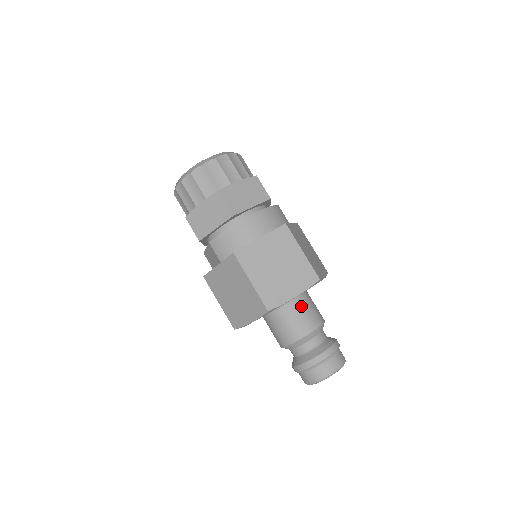
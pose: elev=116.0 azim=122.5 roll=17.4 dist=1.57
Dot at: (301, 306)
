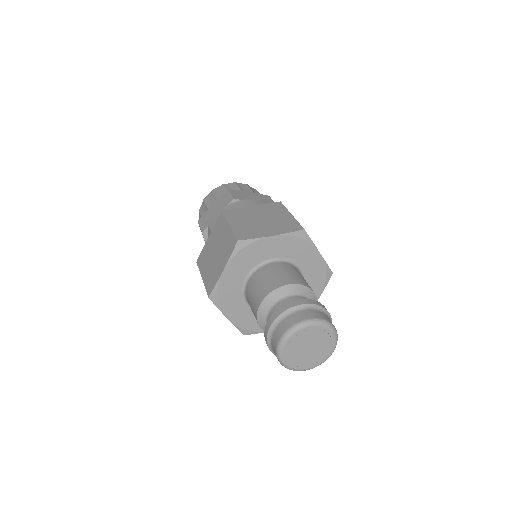
Dot at: (285, 267)
